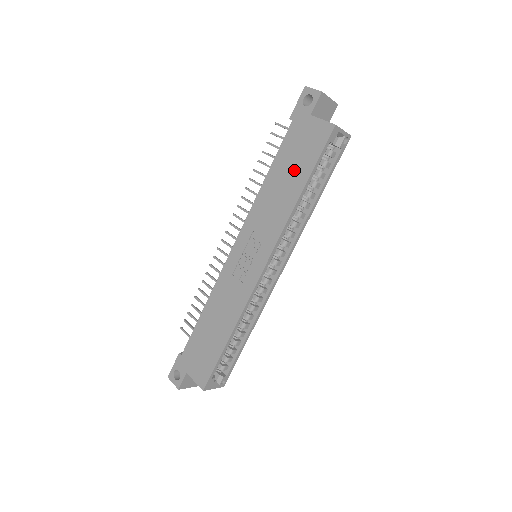
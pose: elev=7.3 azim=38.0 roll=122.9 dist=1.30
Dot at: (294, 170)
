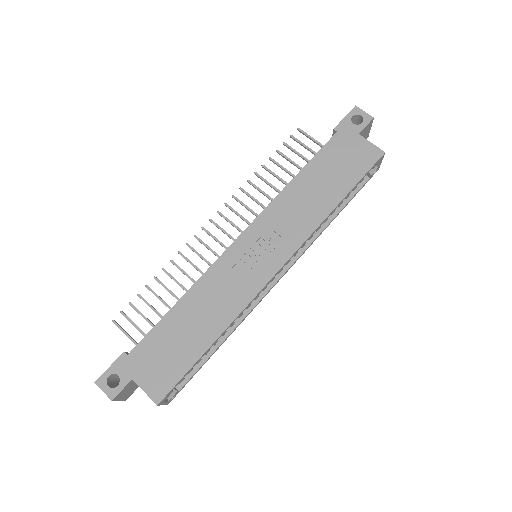
Dot at: (333, 179)
